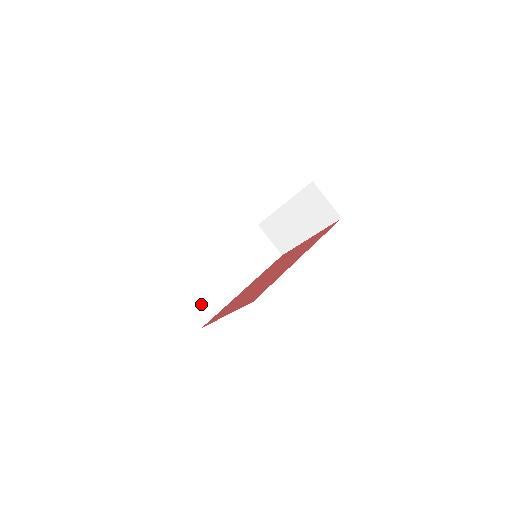
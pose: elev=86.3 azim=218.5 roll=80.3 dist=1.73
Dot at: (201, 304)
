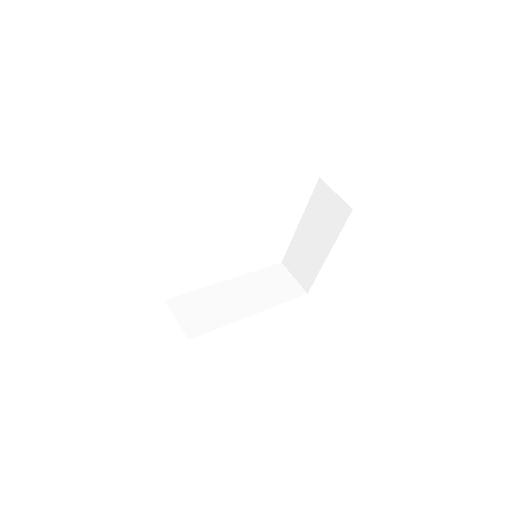
Dot at: (195, 317)
